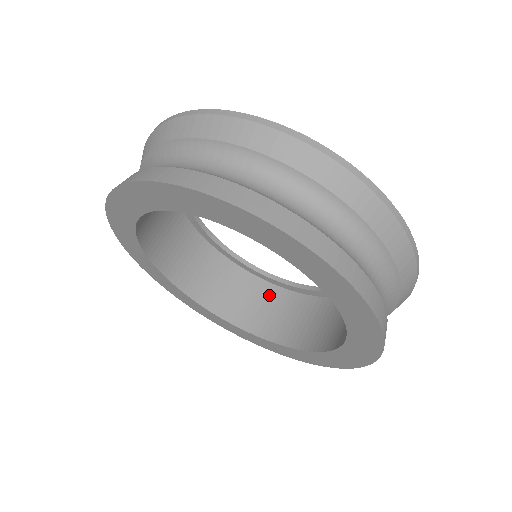
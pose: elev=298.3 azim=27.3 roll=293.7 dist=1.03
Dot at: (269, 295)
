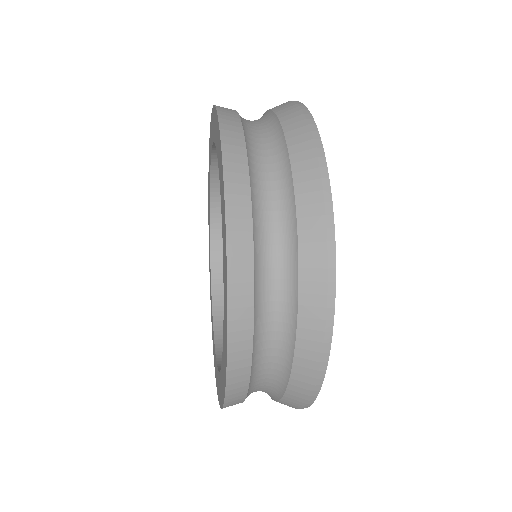
Dot at: occluded
